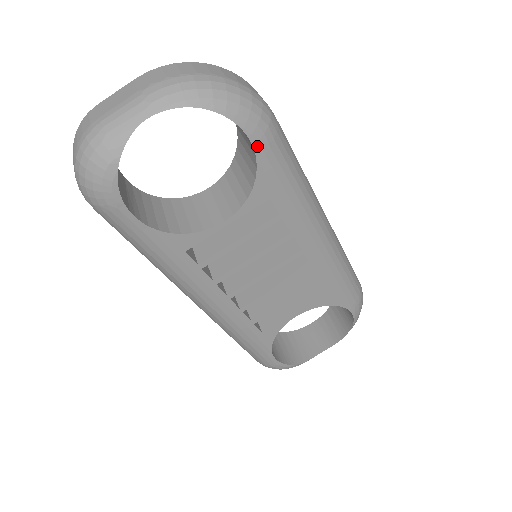
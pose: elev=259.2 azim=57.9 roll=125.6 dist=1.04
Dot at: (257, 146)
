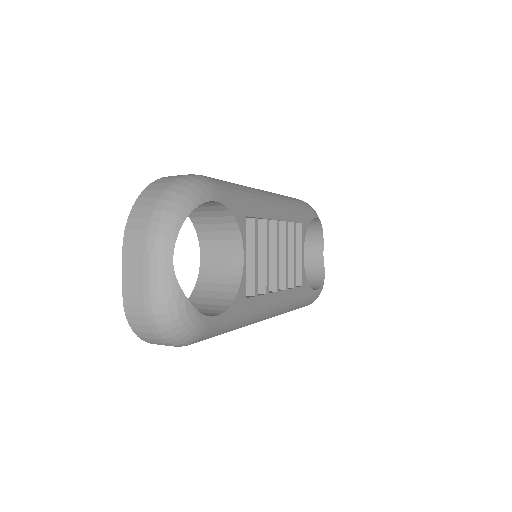
Dot at: (220, 200)
